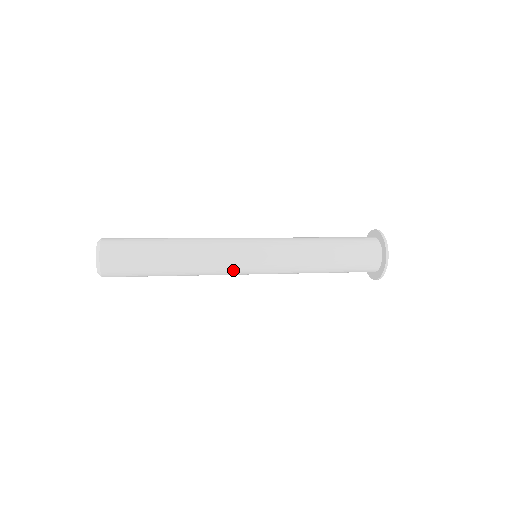
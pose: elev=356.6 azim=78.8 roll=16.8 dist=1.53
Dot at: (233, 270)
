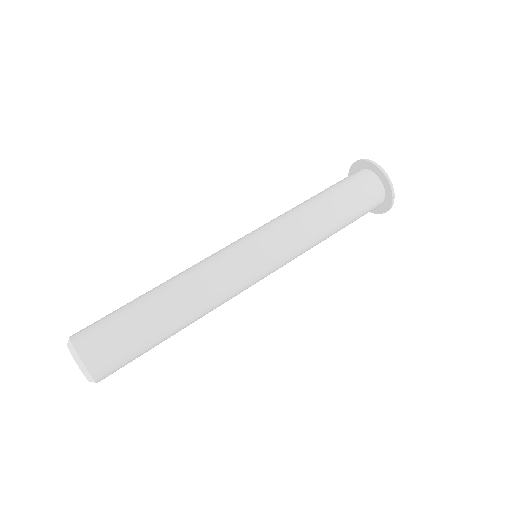
Dot at: occluded
